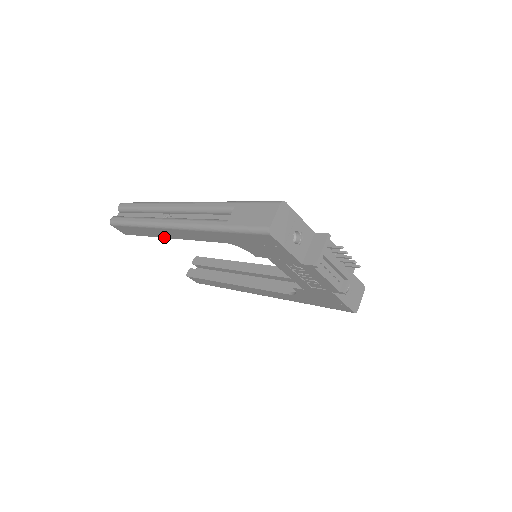
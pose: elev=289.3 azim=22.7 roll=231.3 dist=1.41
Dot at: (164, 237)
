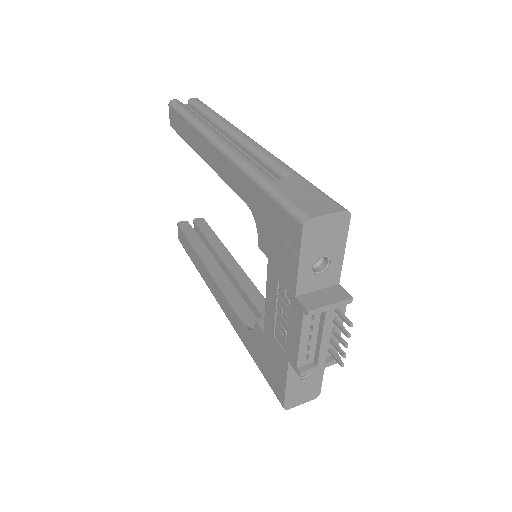
Dot at: (199, 153)
